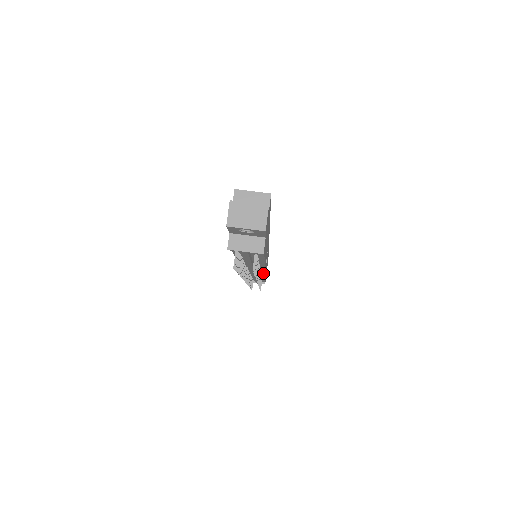
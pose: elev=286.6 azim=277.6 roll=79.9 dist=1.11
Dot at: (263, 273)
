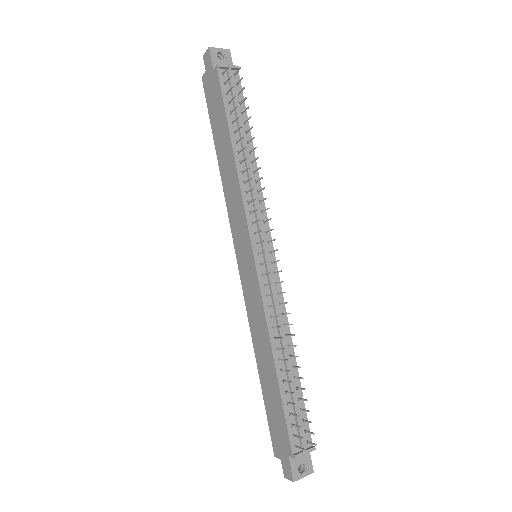
Dot at: (276, 273)
